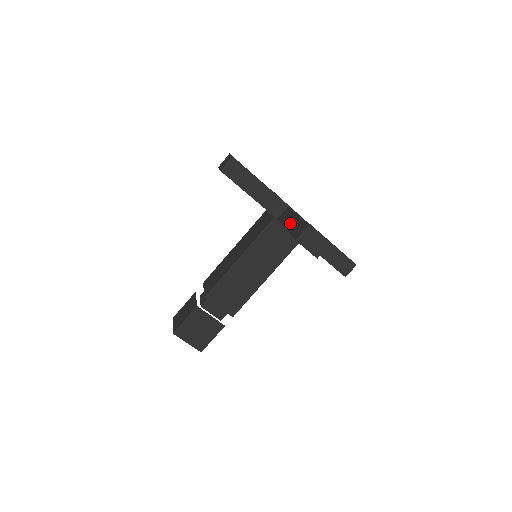
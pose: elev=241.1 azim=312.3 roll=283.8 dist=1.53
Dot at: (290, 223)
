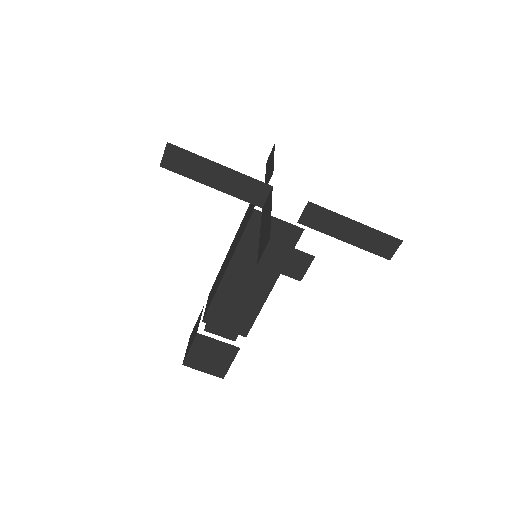
Dot at: (263, 224)
